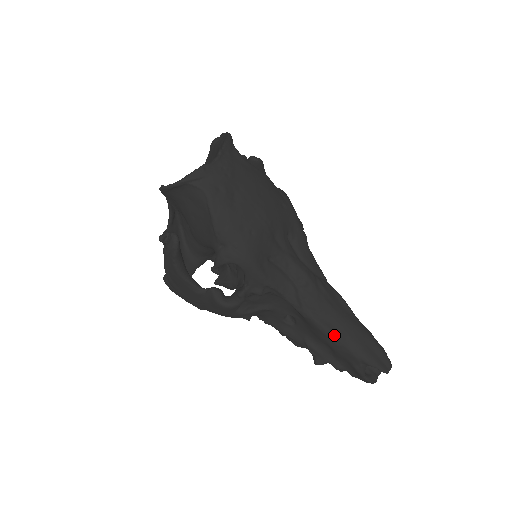
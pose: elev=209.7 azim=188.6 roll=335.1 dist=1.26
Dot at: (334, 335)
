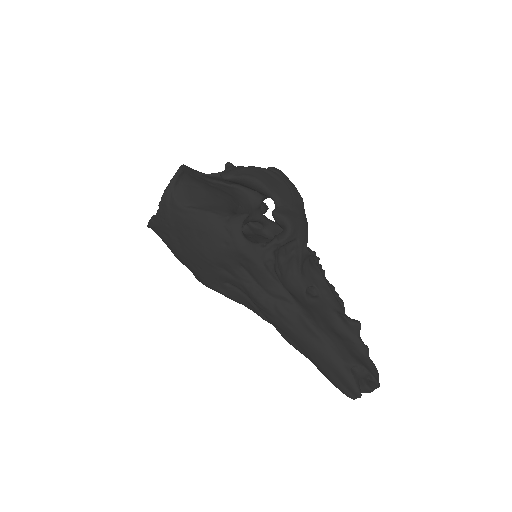
Dot at: (298, 350)
